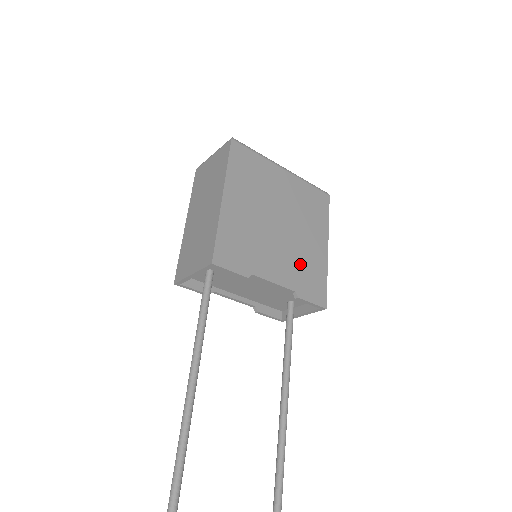
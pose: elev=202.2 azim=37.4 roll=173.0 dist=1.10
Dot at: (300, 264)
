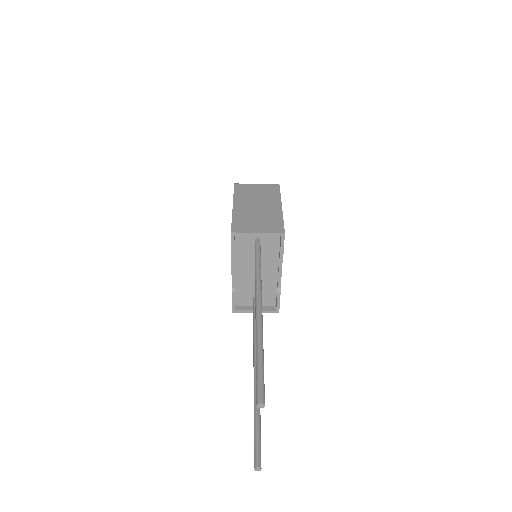
Dot at: occluded
